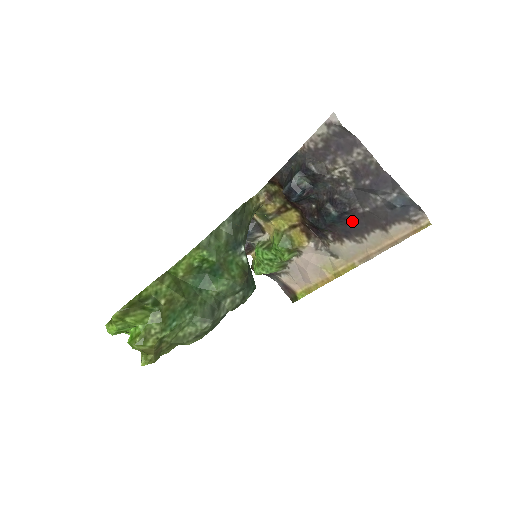
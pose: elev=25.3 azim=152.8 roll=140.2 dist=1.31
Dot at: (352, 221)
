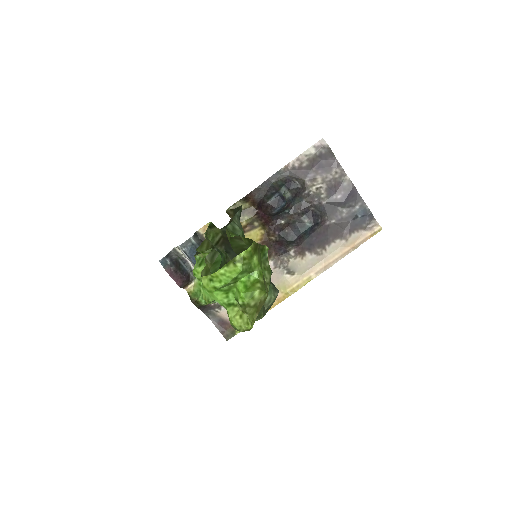
Dot at: (318, 233)
